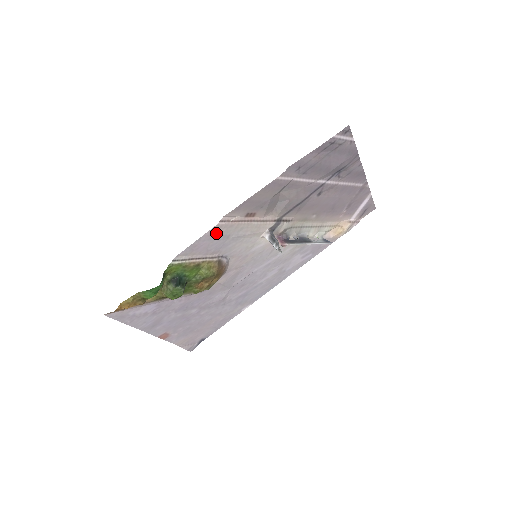
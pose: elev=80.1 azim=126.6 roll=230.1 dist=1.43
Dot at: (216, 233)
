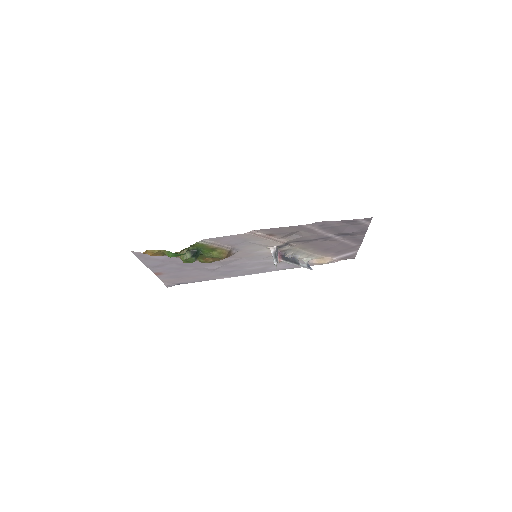
Dot at: (241, 237)
